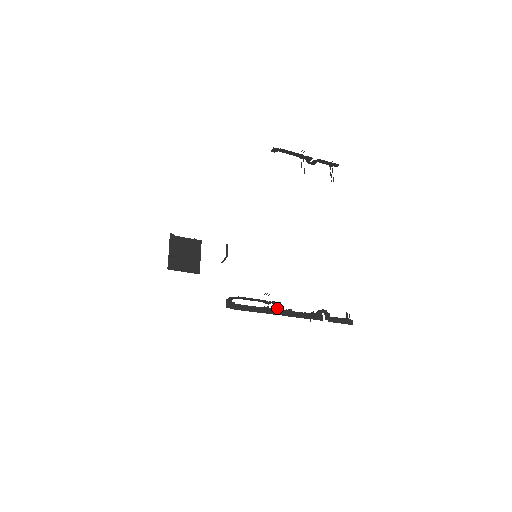
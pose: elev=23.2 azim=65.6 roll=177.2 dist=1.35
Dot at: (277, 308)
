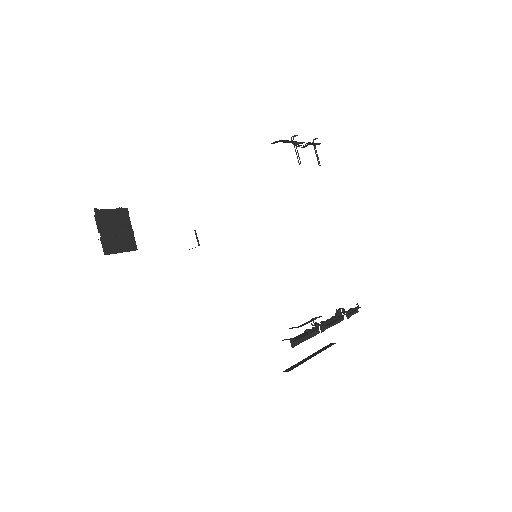
Dot at: occluded
